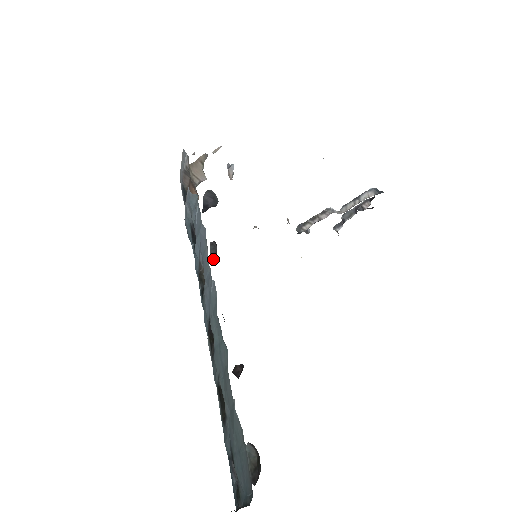
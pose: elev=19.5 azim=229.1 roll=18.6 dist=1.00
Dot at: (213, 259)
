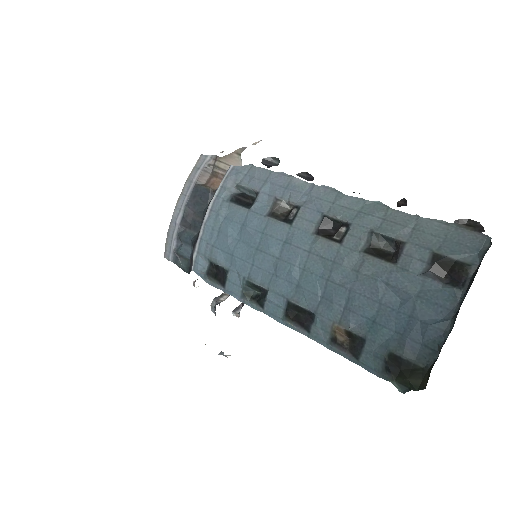
Dot at: (309, 179)
